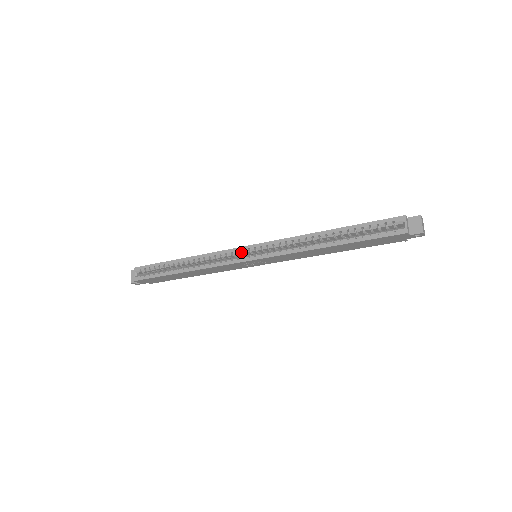
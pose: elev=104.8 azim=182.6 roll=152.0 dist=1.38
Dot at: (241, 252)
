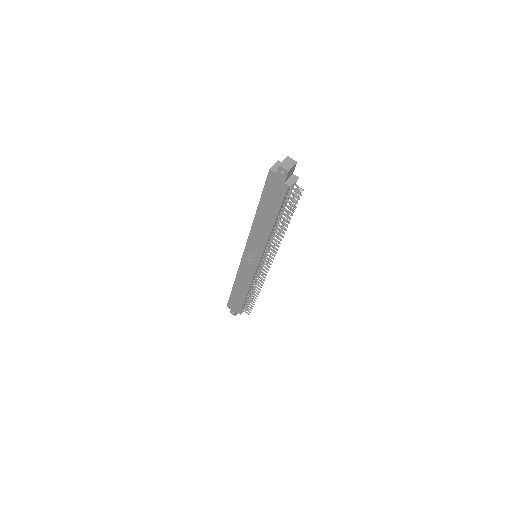
Dot at: occluded
